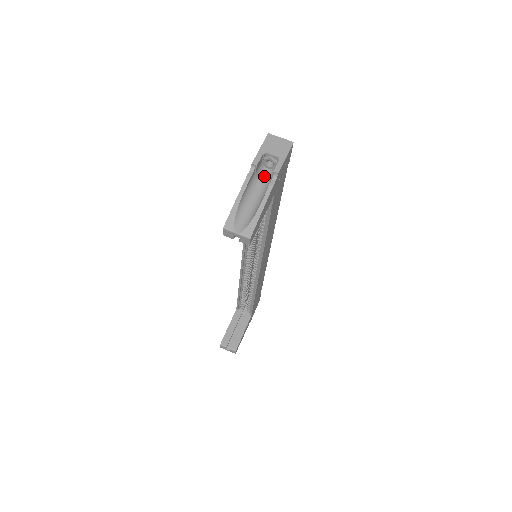
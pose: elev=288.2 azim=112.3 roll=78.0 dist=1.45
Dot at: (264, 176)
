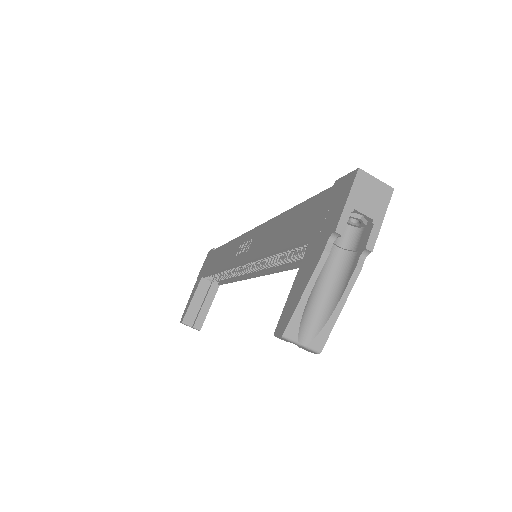
Dot at: (340, 238)
